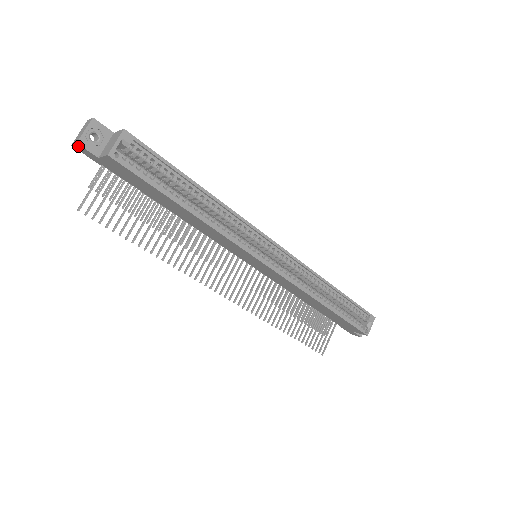
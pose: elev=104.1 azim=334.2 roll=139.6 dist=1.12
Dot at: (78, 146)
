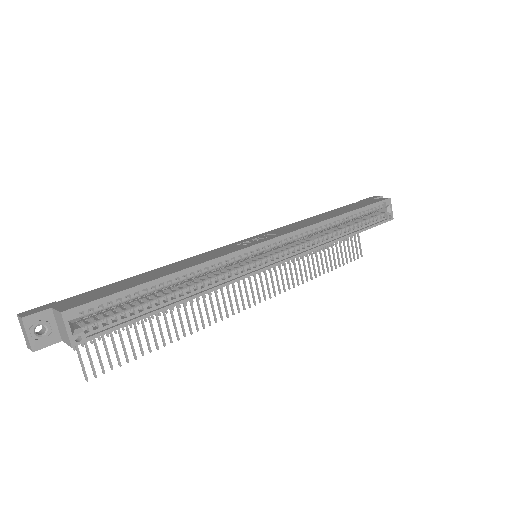
Dot at: (35, 349)
